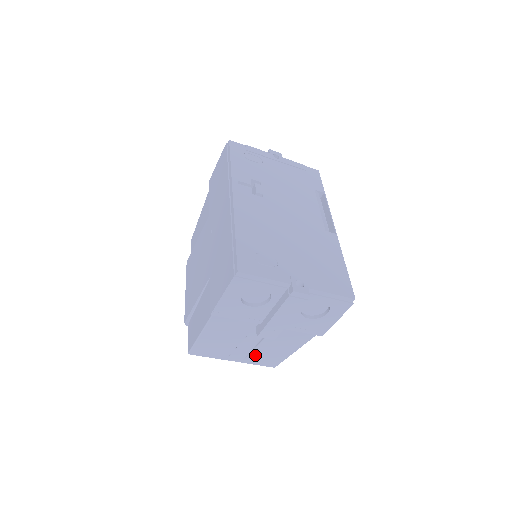
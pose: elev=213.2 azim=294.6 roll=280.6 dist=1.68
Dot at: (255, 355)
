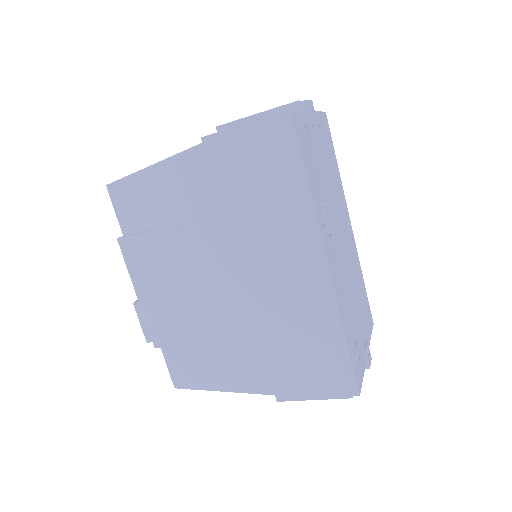
Dot at: occluded
